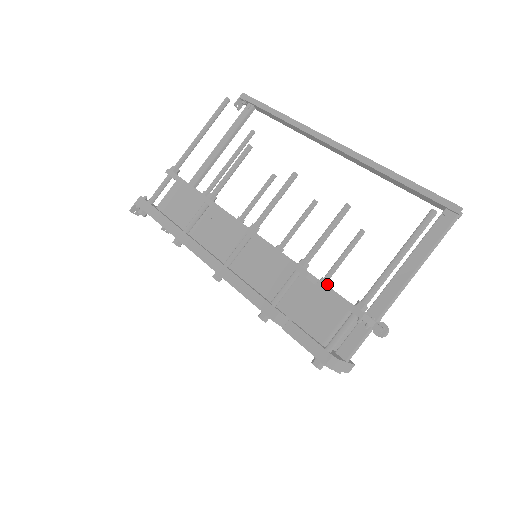
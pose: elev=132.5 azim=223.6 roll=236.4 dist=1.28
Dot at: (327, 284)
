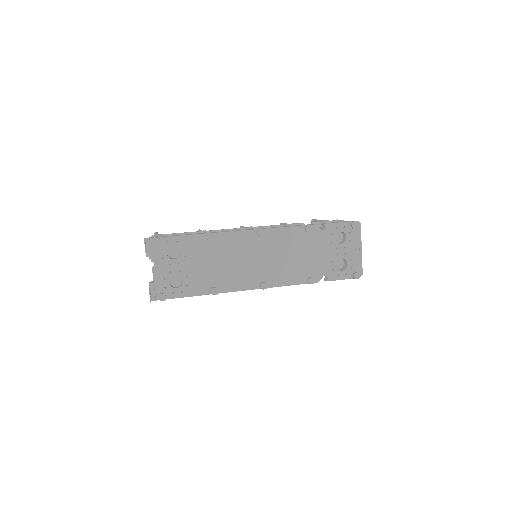
Dot at: occluded
